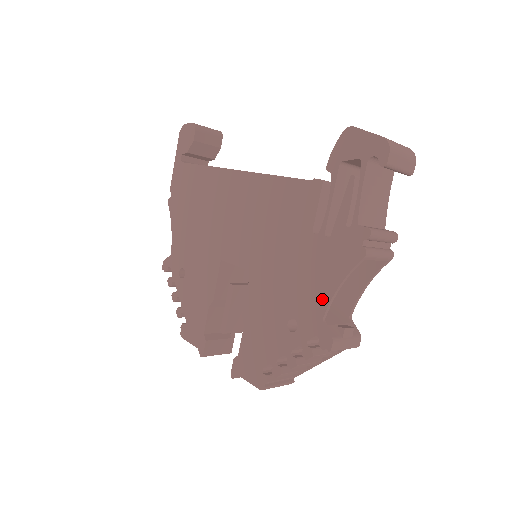
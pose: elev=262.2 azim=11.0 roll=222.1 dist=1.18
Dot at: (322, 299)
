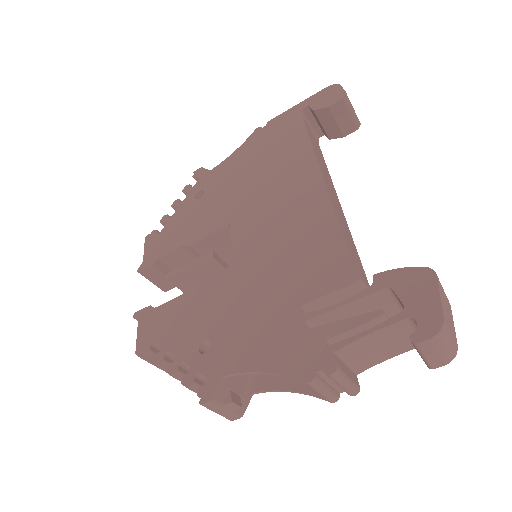
Dot at: (243, 362)
